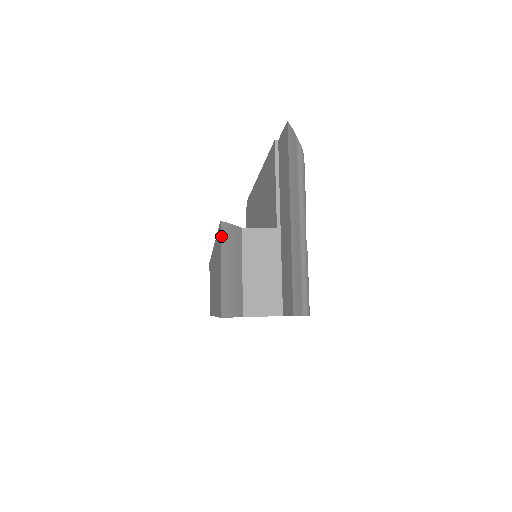
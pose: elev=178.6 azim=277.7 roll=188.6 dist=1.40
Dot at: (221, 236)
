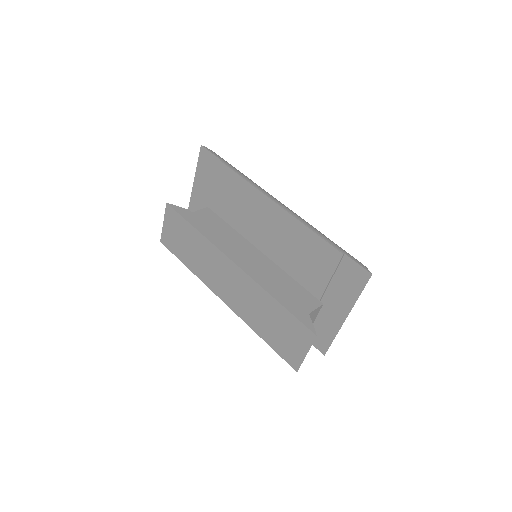
Dot at: occluded
